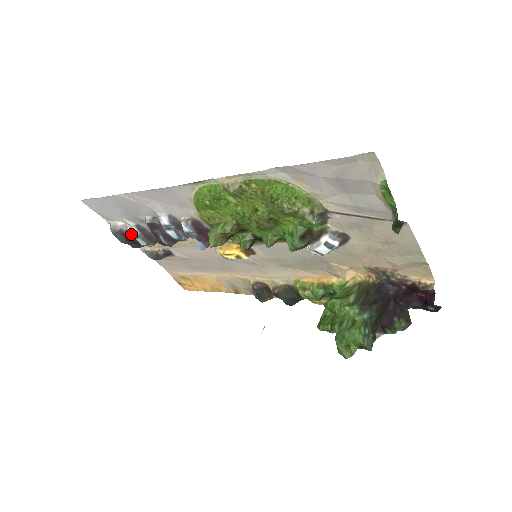
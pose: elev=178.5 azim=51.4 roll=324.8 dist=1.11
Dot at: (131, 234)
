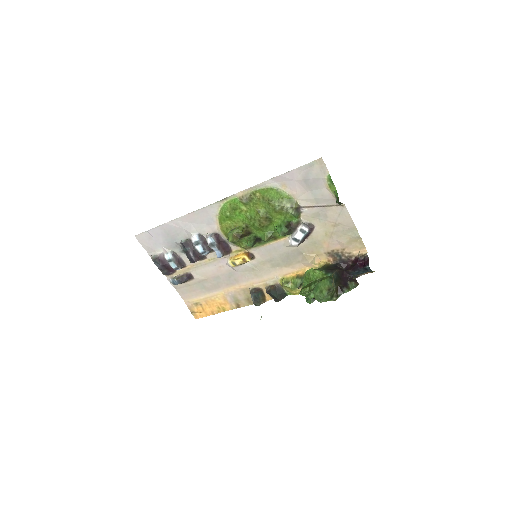
Dot at: (166, 260)
